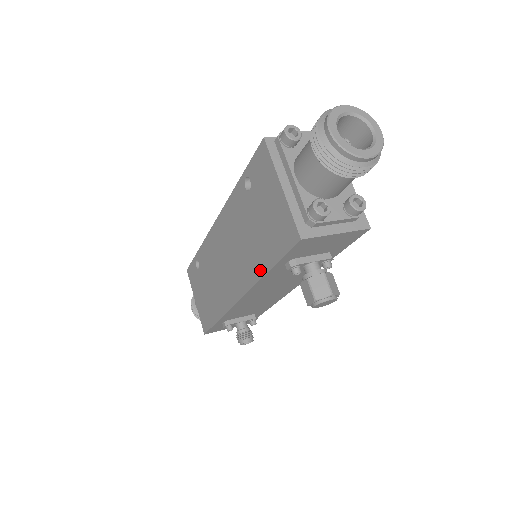
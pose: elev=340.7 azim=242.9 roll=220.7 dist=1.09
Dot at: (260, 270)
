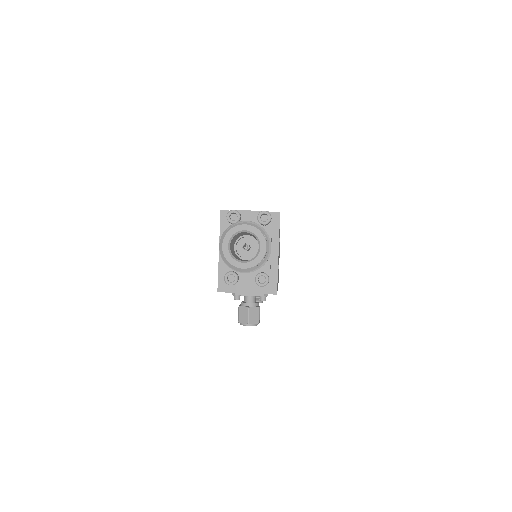
Dot at: occluded
